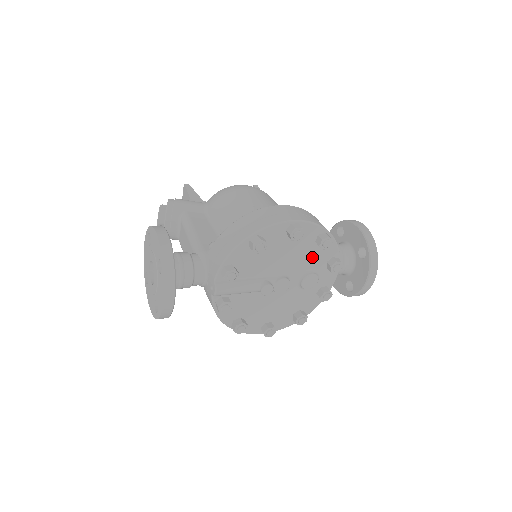
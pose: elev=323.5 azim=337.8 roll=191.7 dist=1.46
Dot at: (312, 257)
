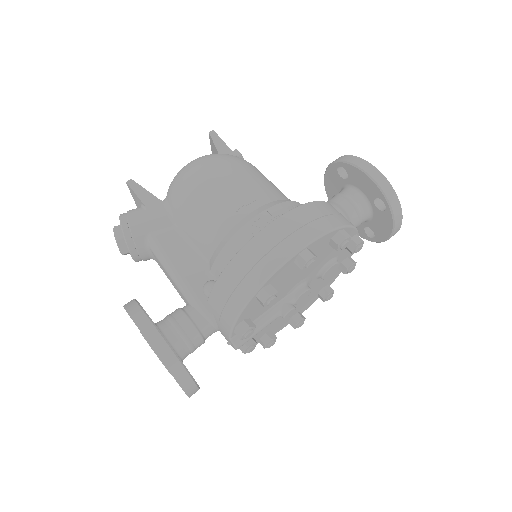
Dot at: (328, 254)
